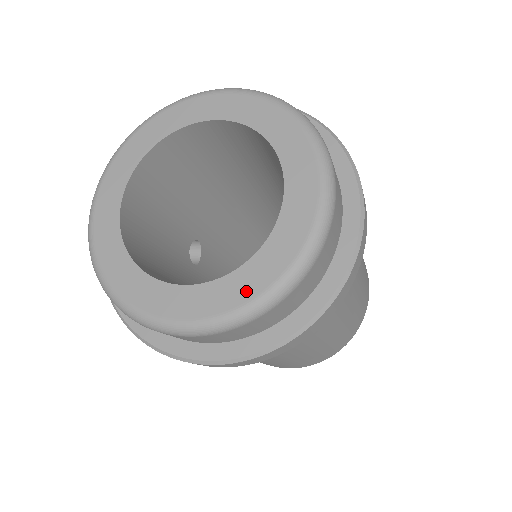
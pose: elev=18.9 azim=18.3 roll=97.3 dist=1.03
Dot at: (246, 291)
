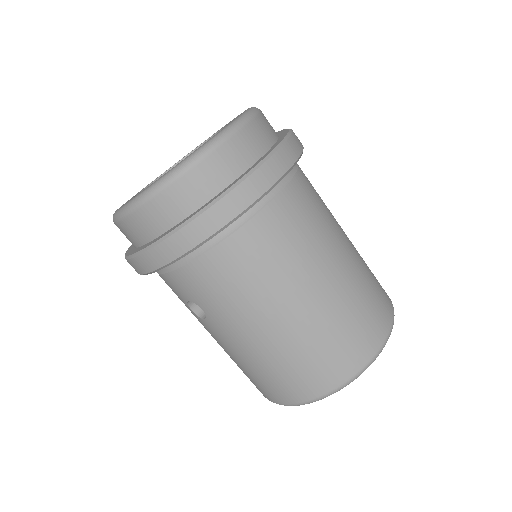
Dot at: occluded
